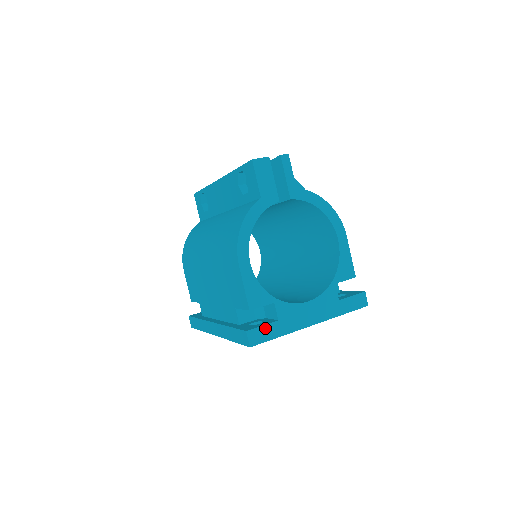
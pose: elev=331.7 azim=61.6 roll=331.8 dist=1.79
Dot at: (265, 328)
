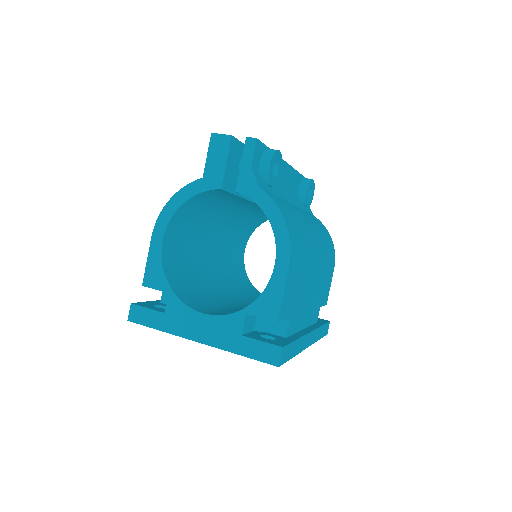
Dot at: (149, 312)
